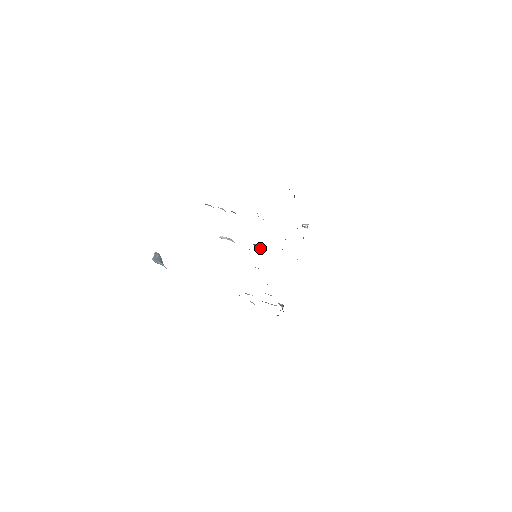
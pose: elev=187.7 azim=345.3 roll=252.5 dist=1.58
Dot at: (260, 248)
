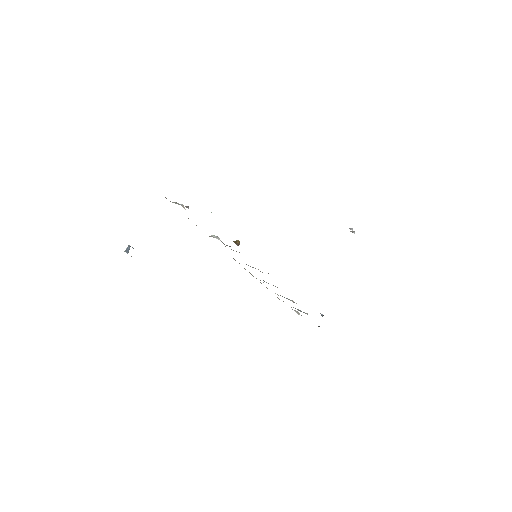
Dot at: (237, 244)
